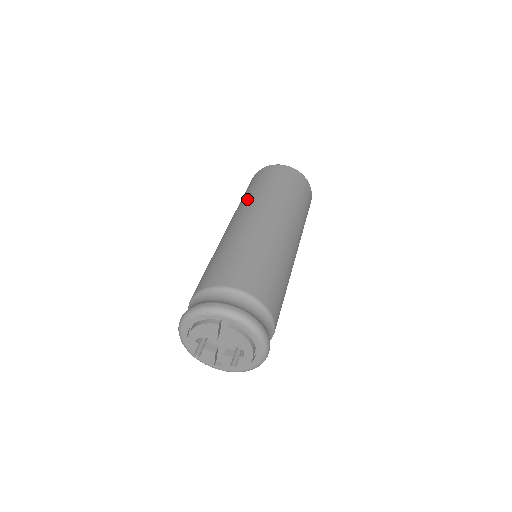
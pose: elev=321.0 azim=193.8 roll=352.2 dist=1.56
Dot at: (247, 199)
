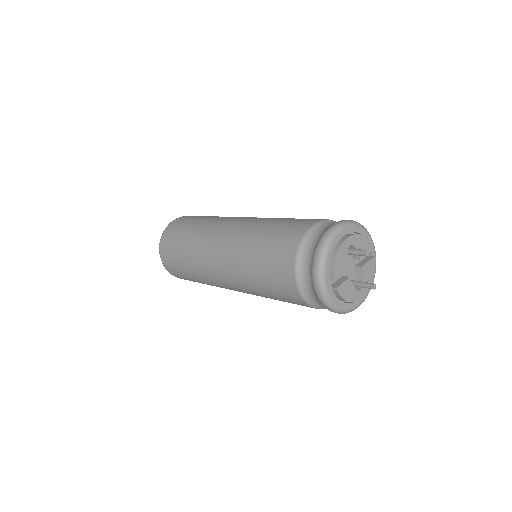
Dot at: occluded
